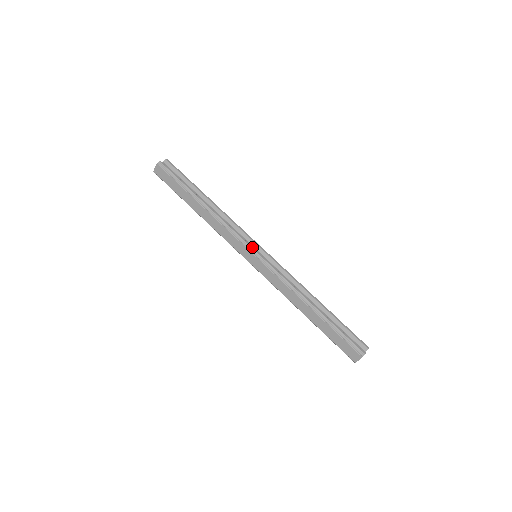
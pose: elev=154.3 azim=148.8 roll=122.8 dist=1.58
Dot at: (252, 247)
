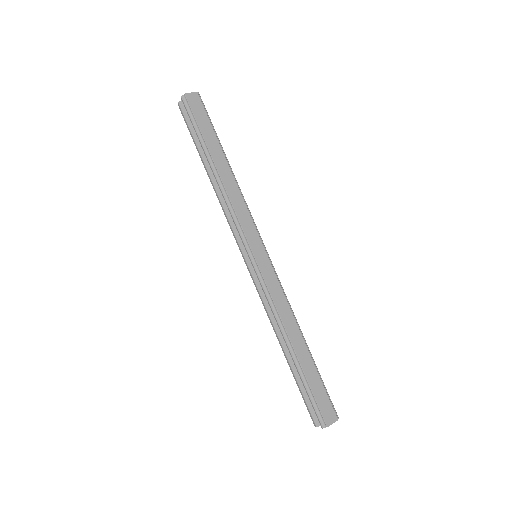
Dot at: occluded
